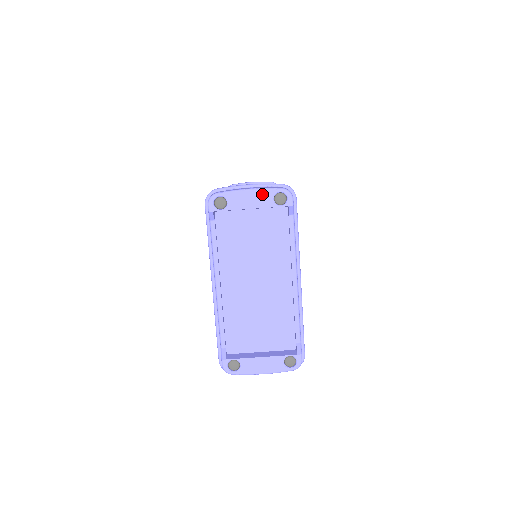
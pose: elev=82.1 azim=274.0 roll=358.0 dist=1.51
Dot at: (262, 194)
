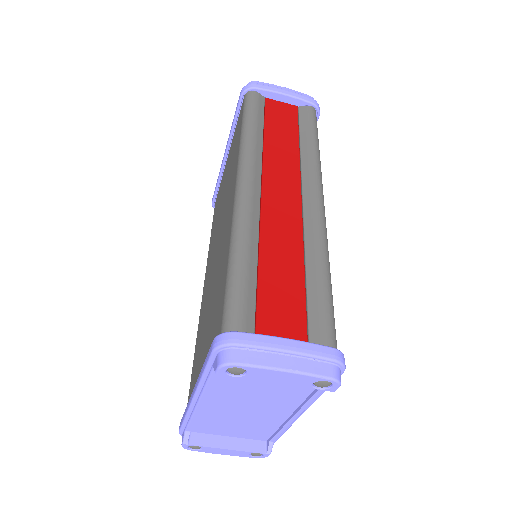
Dot at: (300, 378)
